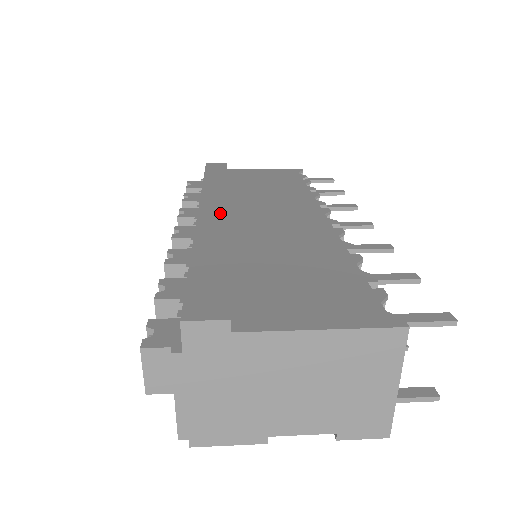
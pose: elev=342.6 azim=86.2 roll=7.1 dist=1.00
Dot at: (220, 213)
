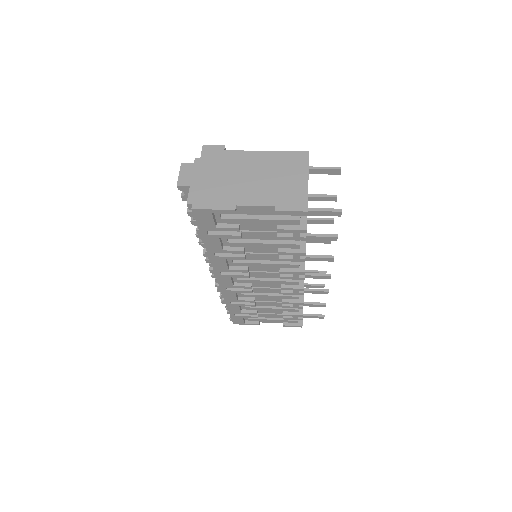
Dot at: occluded
